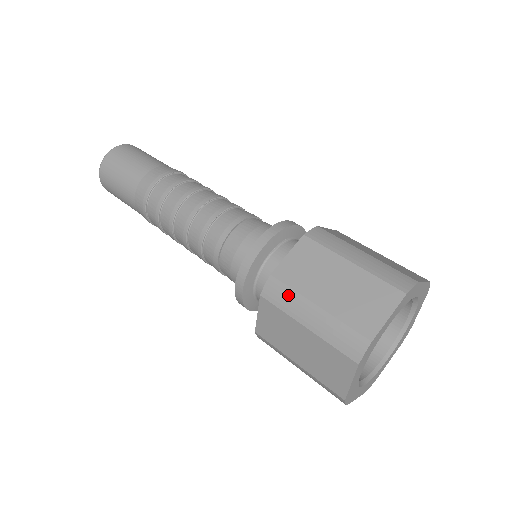
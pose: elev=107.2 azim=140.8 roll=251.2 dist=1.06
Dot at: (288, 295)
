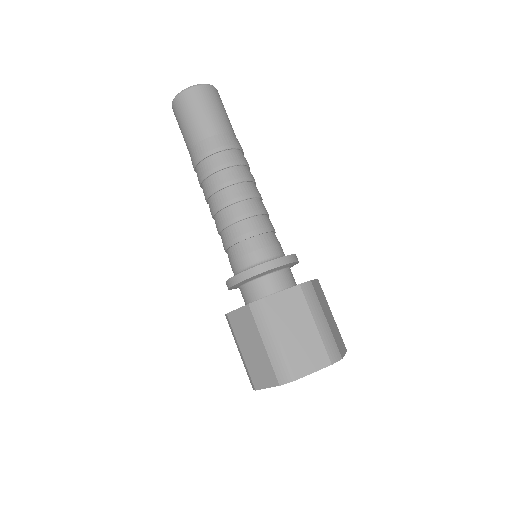
Dot at: (266, 319)
